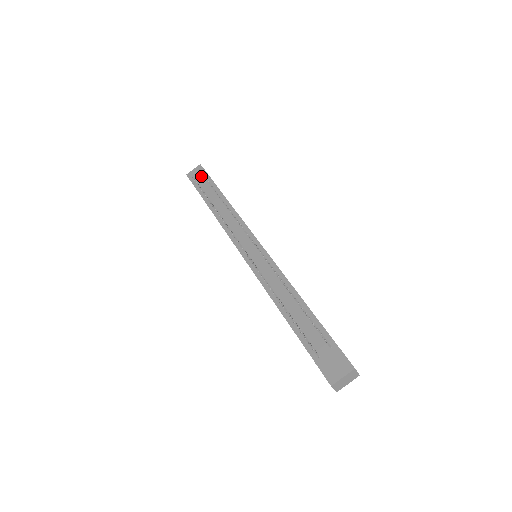
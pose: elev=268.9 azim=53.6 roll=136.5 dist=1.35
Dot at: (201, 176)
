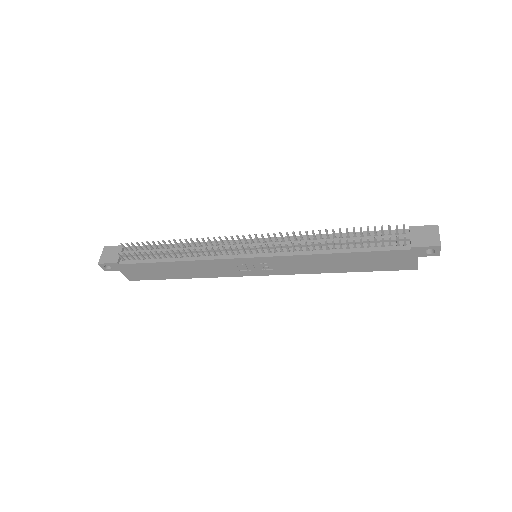
Dot at: (120, 251)
